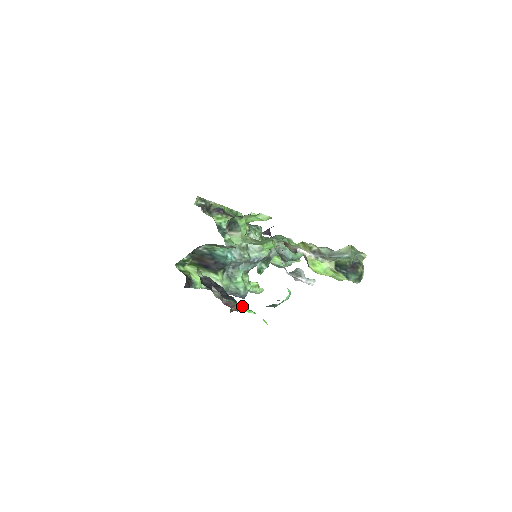
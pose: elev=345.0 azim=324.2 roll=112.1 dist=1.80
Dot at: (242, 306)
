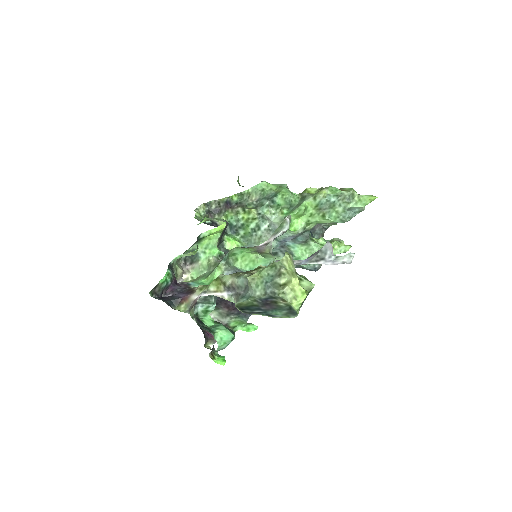
Dot at: (239, 326)
